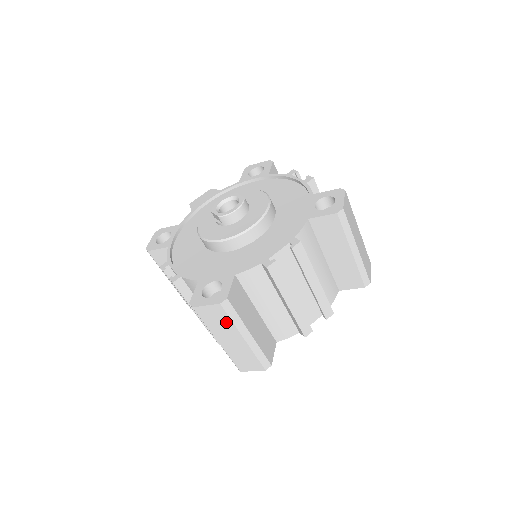
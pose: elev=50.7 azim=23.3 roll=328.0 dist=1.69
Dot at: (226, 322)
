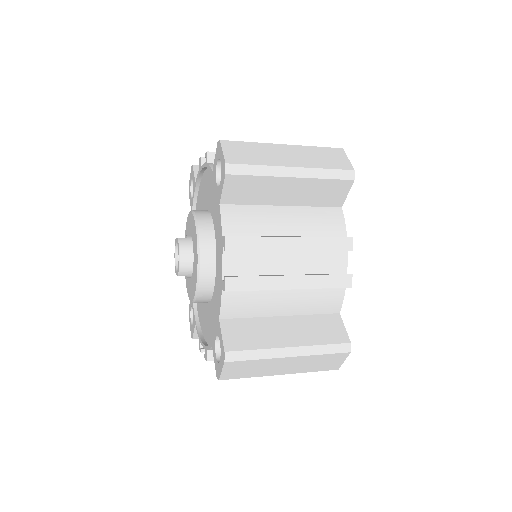
Dot at: (255, 364)
